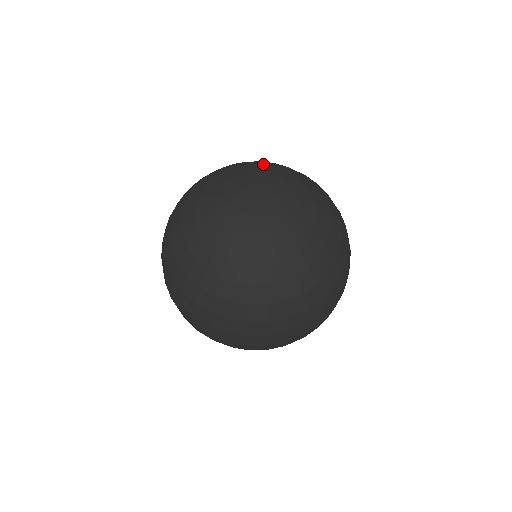
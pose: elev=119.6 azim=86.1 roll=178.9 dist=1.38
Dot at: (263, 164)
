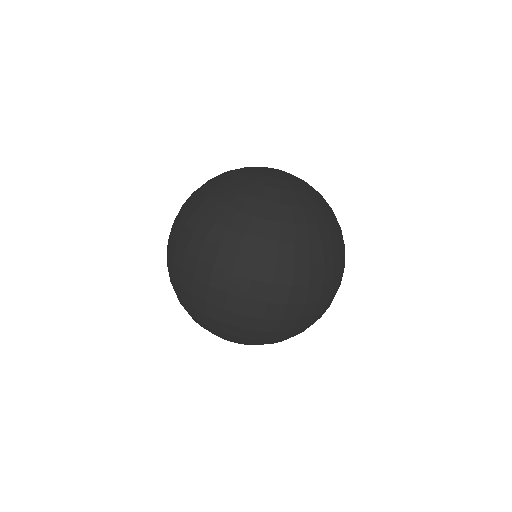
Dot at: occluded
